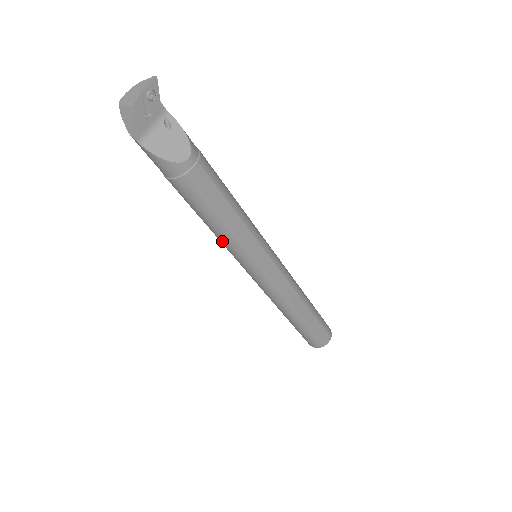
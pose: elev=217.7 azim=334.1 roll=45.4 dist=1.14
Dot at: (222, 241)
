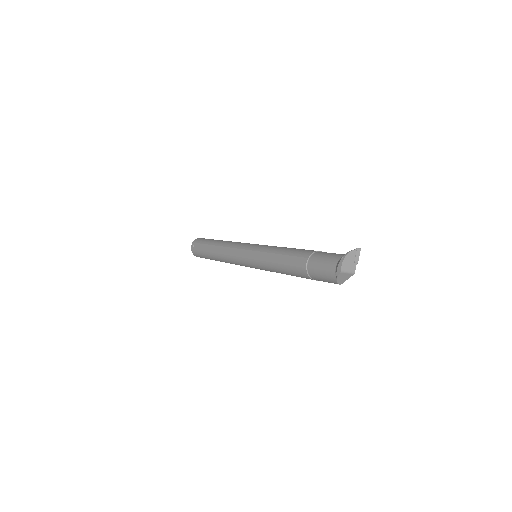
Dot at: occluded
